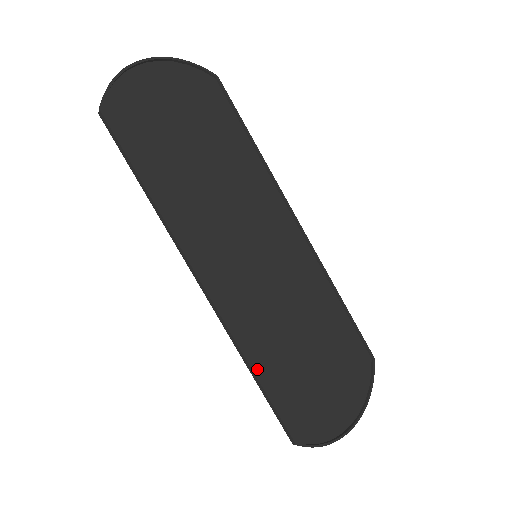
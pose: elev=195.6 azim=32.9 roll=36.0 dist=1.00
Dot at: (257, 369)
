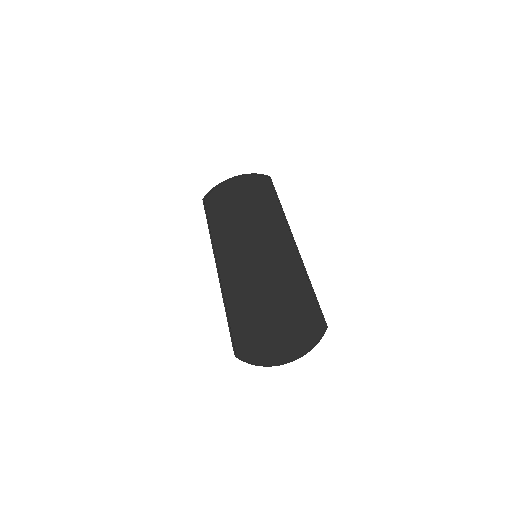
Dot at: (229, 310)
